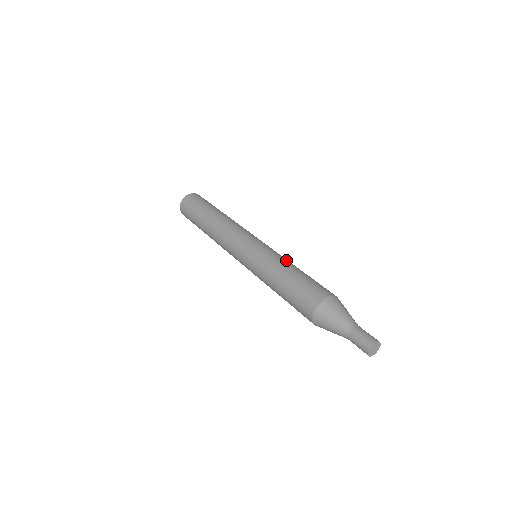
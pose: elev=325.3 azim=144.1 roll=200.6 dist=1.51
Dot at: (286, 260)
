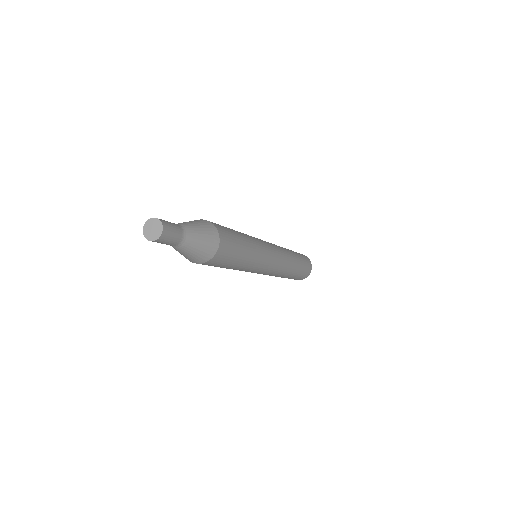
Dot at: occluded
